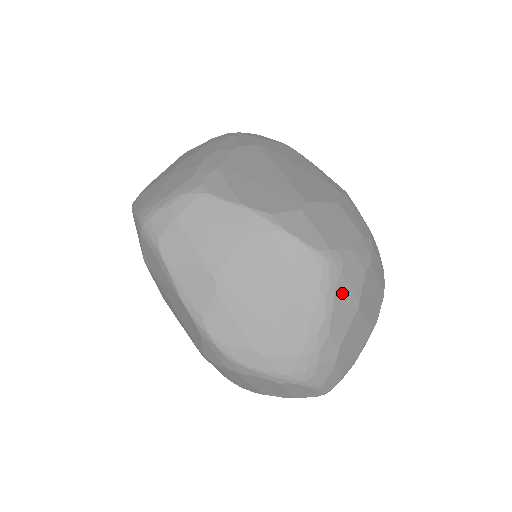
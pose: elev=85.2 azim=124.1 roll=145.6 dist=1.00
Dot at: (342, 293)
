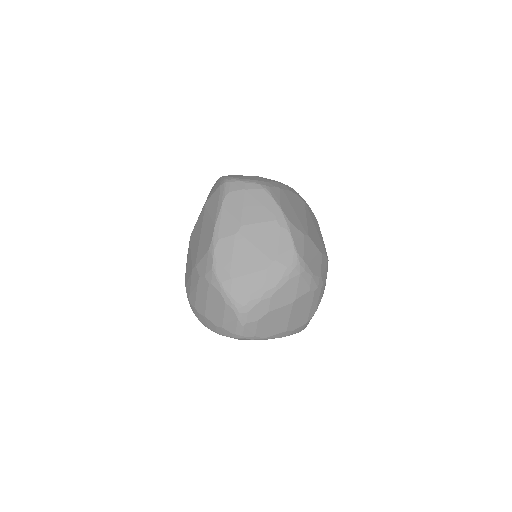
Dot at: (292, 285)
